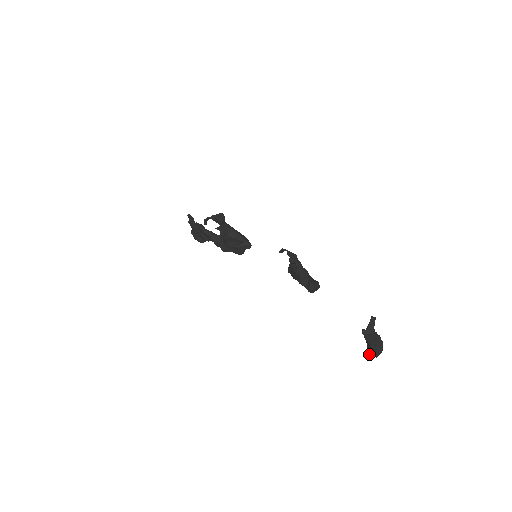
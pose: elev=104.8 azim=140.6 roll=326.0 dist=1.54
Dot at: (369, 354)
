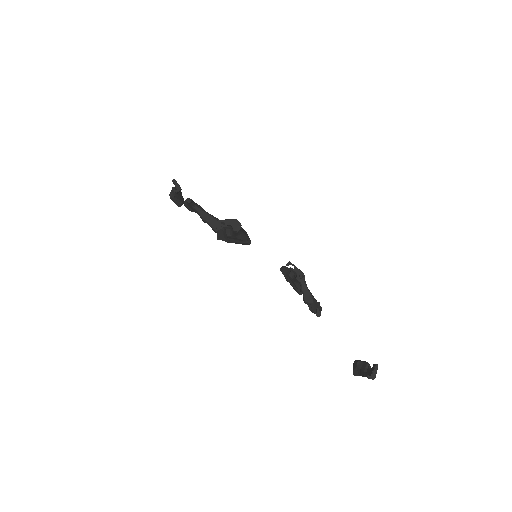
Dot at: (354, 374)
